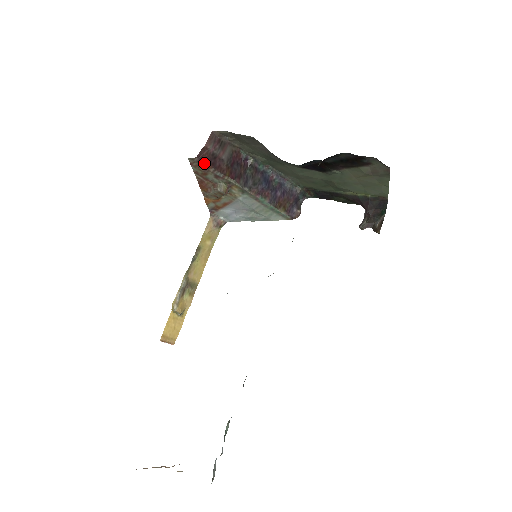
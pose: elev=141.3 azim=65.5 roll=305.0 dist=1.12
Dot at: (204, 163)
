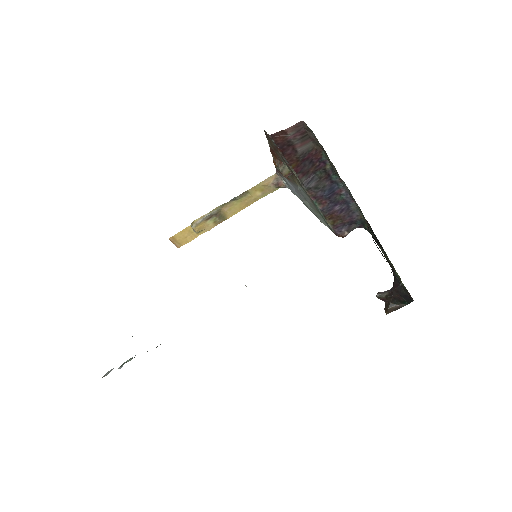
Dot at: (275, 144)
